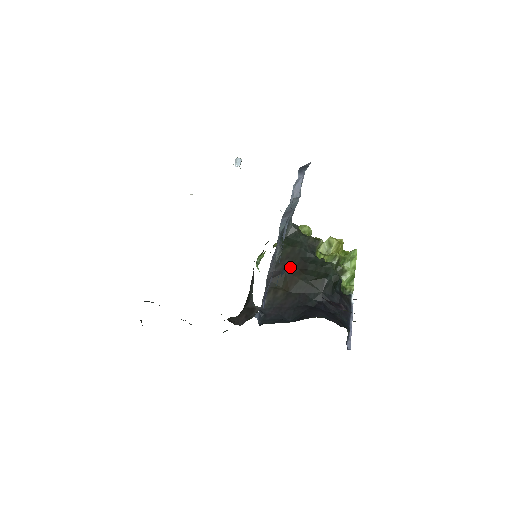
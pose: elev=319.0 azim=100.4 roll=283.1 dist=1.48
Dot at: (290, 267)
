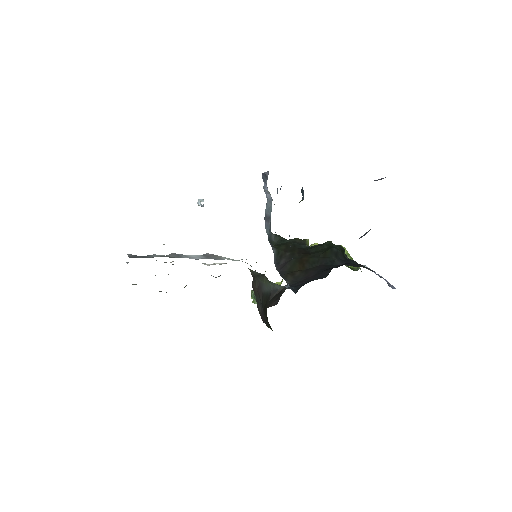
Dot at: (293, 255)
